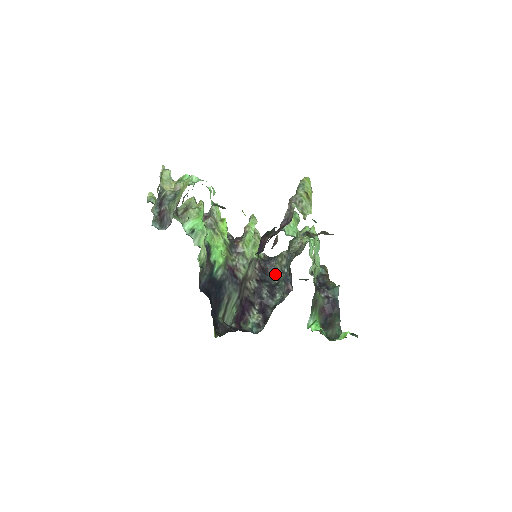
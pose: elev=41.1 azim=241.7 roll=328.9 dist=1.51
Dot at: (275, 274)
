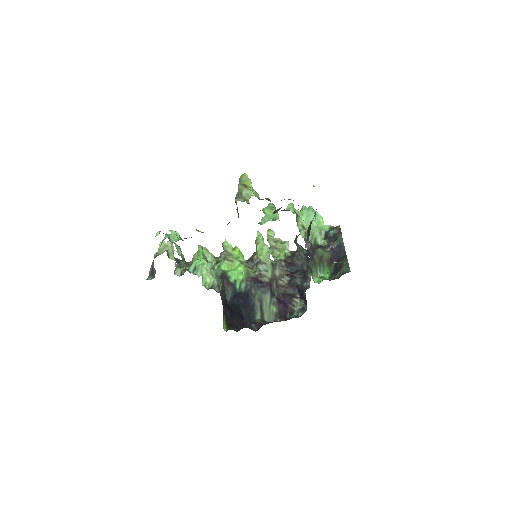
Dot at: (303, 261)
